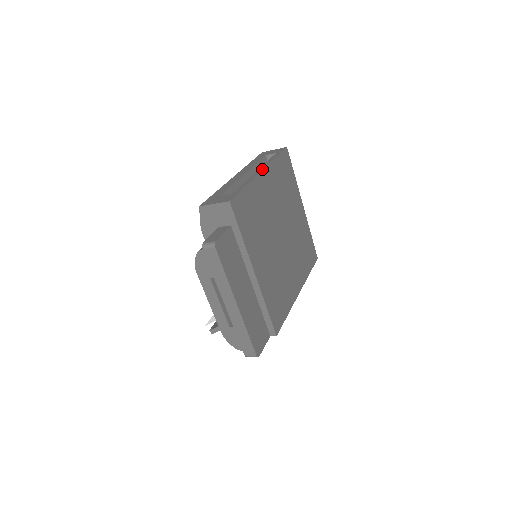
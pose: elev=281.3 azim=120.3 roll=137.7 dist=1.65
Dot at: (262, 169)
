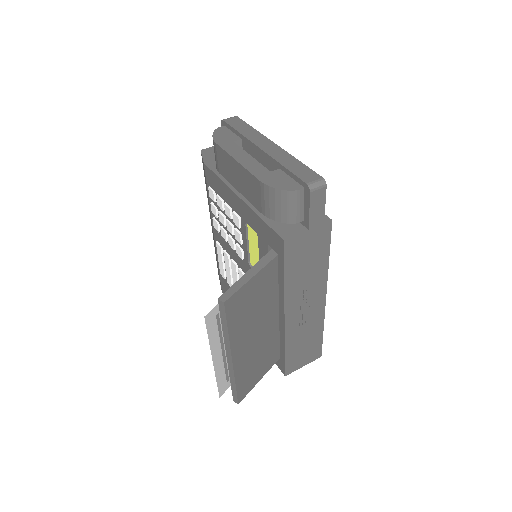
Dot at: occluded
